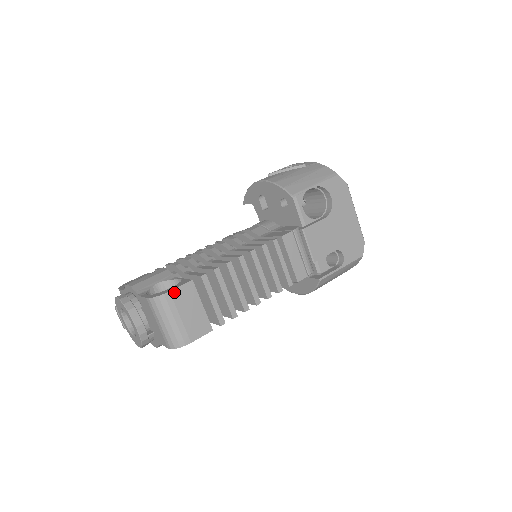
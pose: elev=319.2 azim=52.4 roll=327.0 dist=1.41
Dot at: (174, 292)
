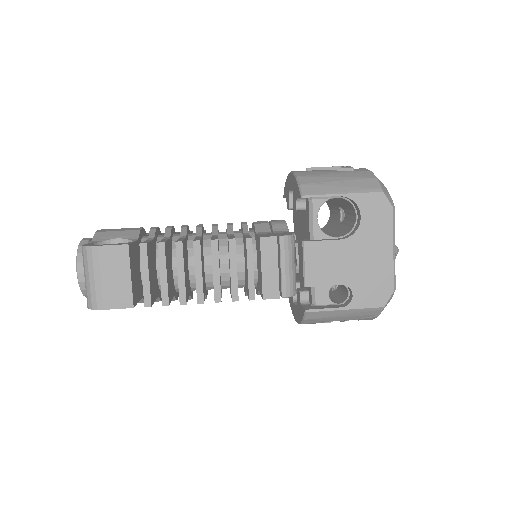
Dot at: (103, 249)
